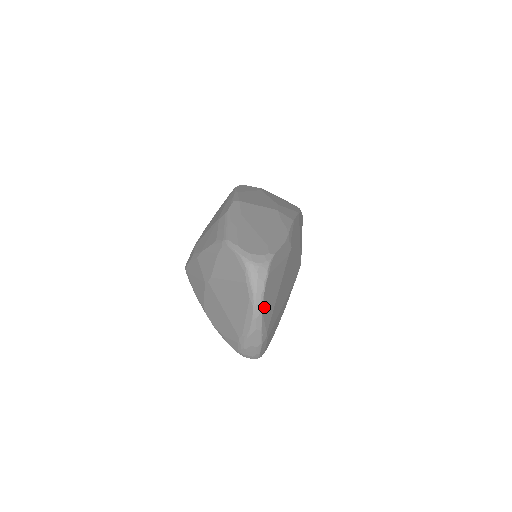
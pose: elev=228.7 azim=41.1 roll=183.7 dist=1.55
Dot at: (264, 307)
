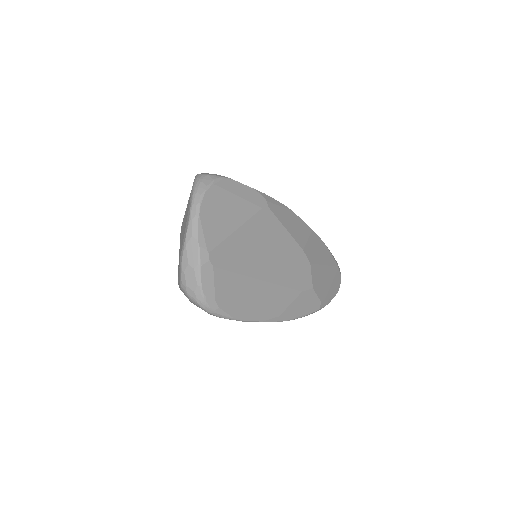
Dot at: (203, 213)
